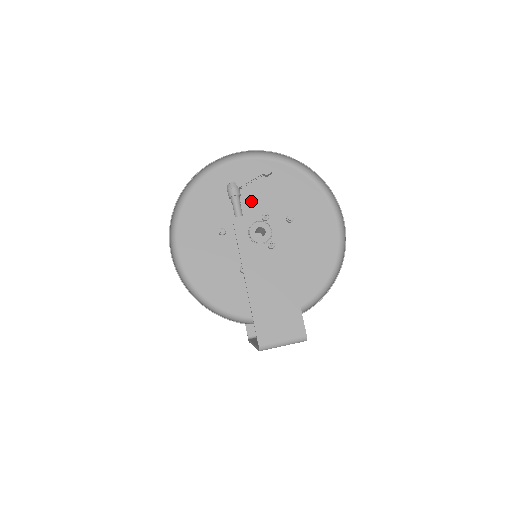
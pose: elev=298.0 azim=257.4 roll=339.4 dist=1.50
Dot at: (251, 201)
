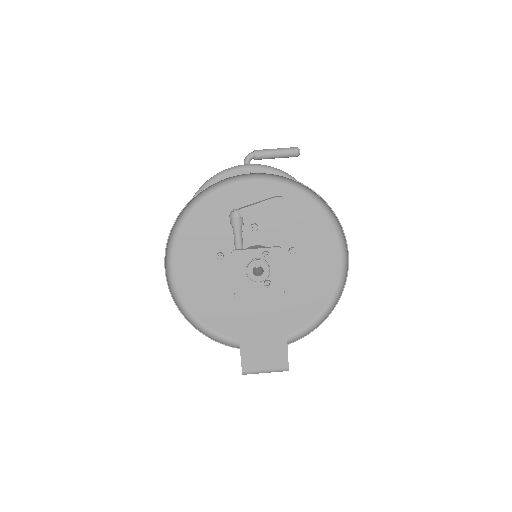
Dot at: (254, 229)
